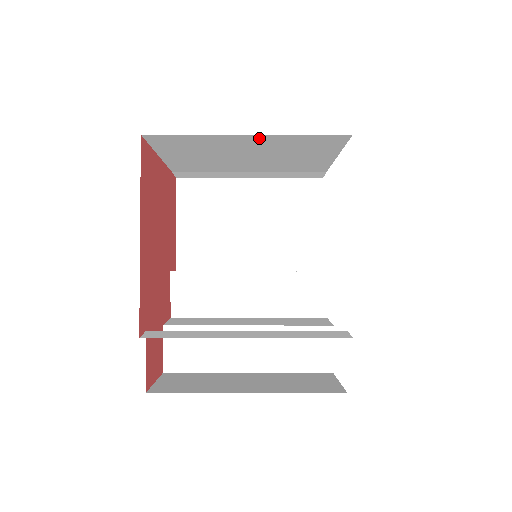
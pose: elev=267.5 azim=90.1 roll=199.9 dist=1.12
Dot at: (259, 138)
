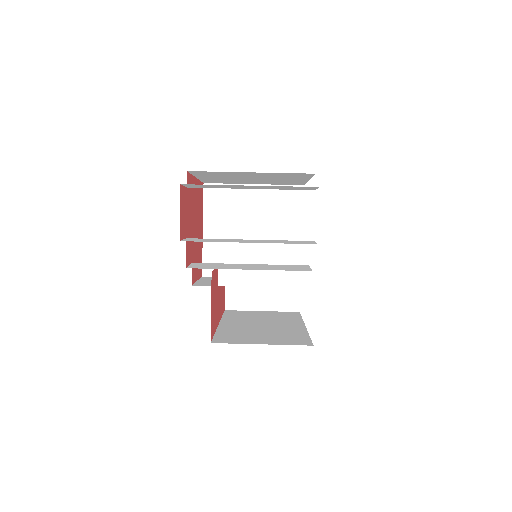
Dot at: (260, 190)
